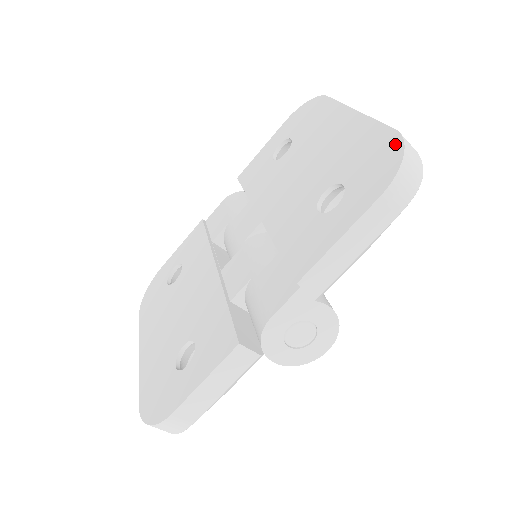
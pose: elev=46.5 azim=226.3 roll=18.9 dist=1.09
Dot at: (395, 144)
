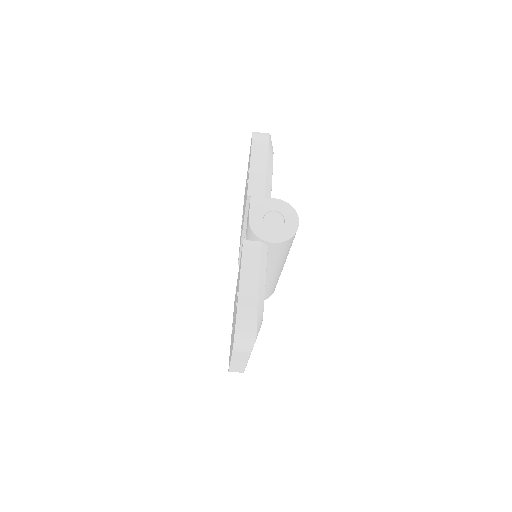
Dot at: occluded
